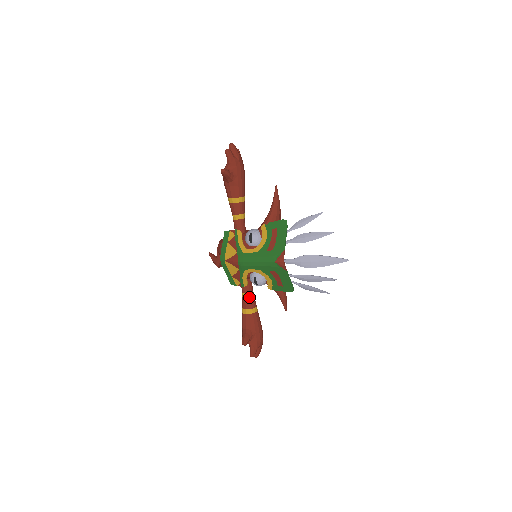
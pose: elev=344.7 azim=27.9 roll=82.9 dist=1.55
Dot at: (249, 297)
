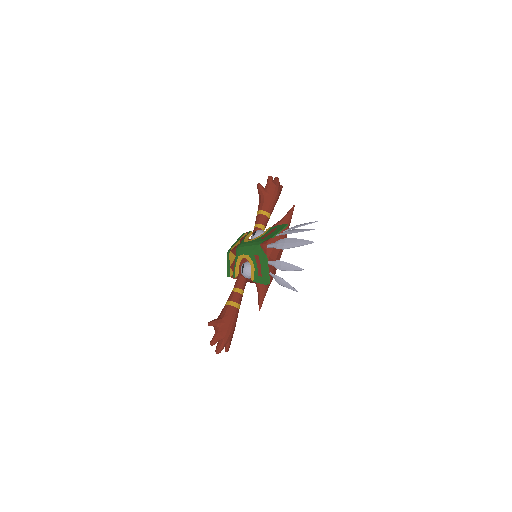
Dot at: (236, 291)
